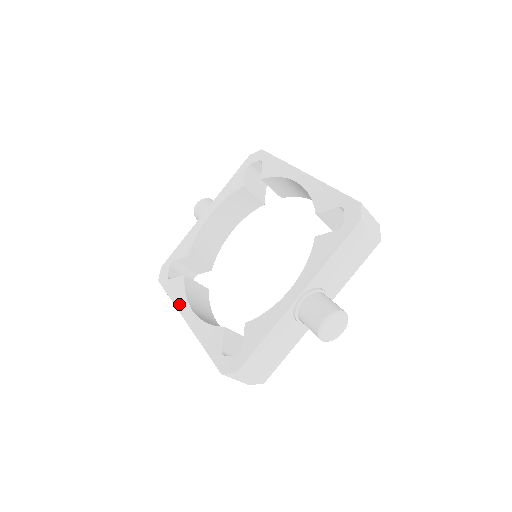
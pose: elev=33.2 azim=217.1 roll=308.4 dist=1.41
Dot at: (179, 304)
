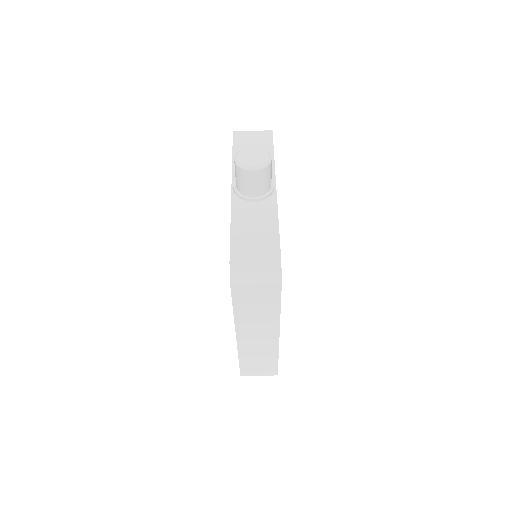
Dot at: occluded
